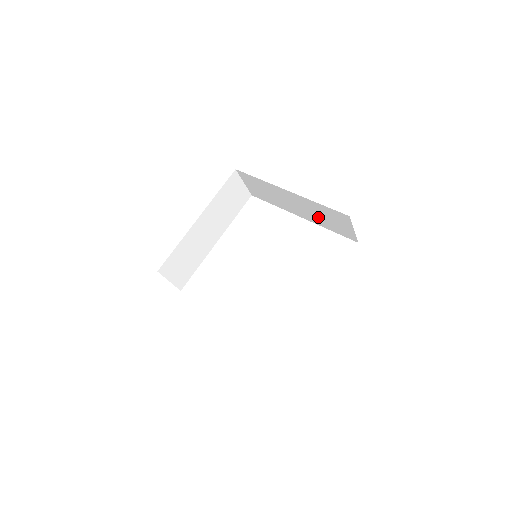
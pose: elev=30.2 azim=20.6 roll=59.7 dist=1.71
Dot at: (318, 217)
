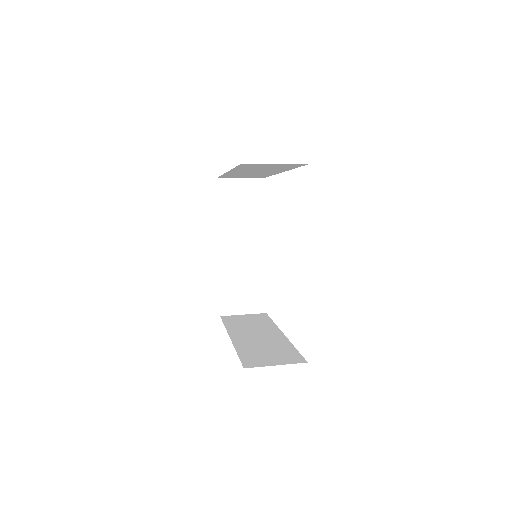
Dot at: occluded
